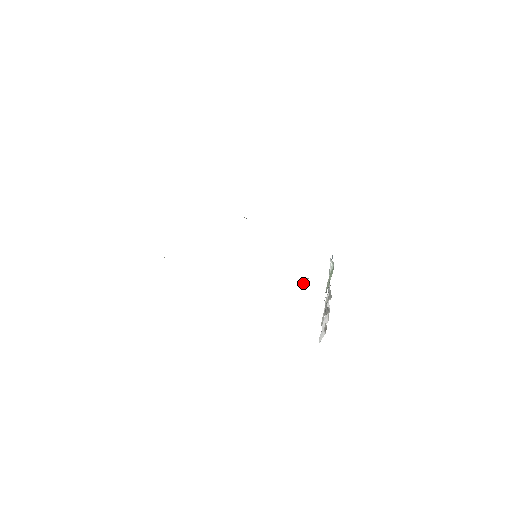
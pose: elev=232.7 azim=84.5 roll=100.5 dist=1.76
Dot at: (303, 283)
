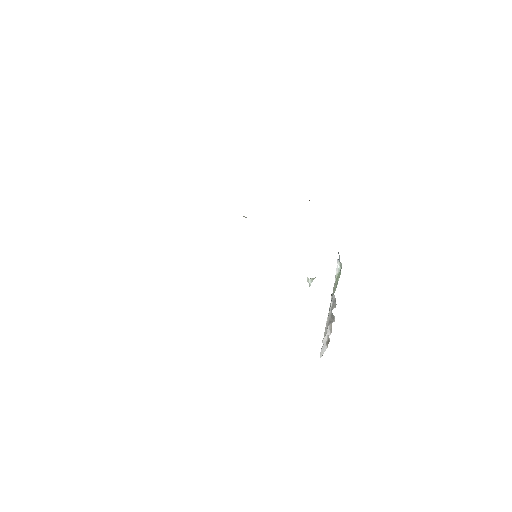
Dot at: (309, 283)
